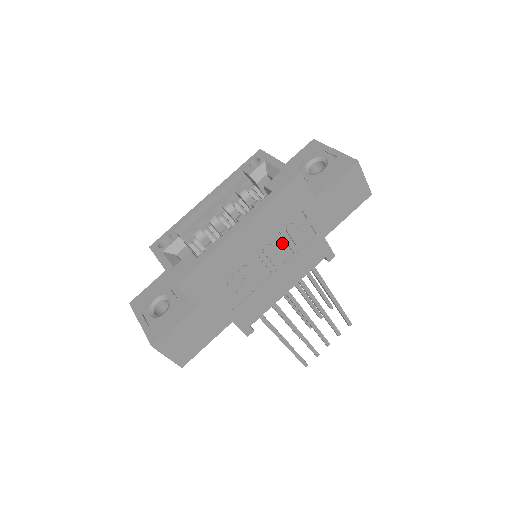
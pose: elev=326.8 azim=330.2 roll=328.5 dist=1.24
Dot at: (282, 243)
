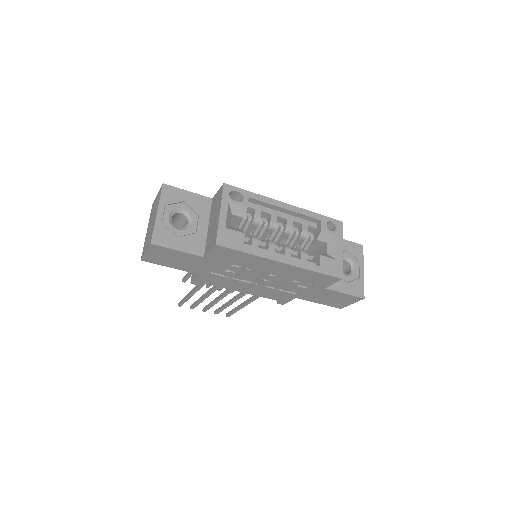
Dot at: (281, 281)
